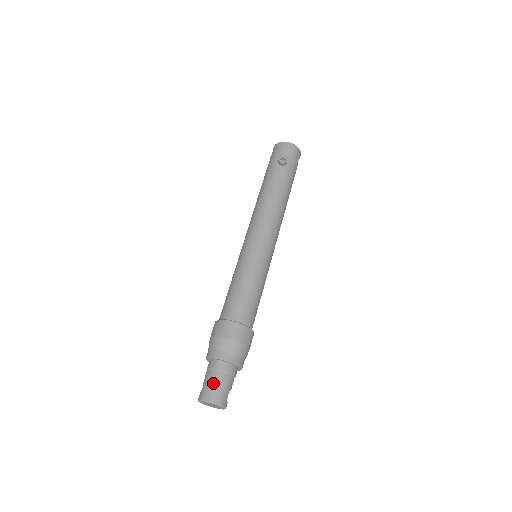
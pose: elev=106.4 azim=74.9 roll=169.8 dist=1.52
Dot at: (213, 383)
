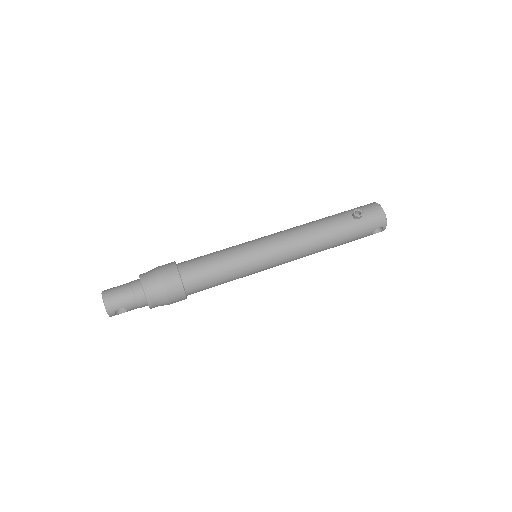
Dot at: (119, 290)
